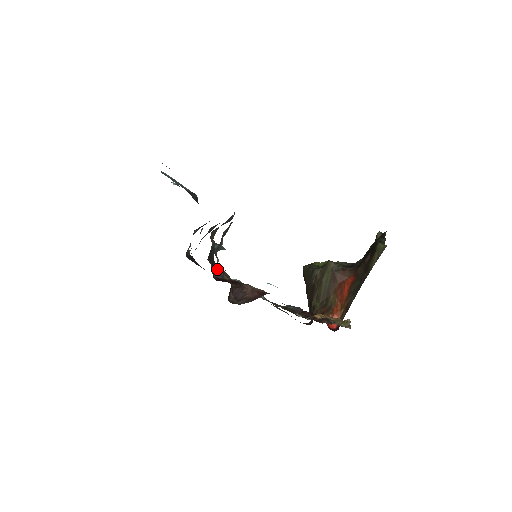
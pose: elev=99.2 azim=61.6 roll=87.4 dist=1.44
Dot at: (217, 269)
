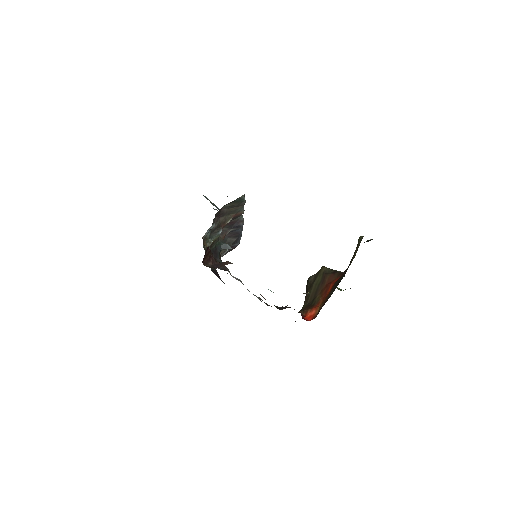
Dot at: occluded
